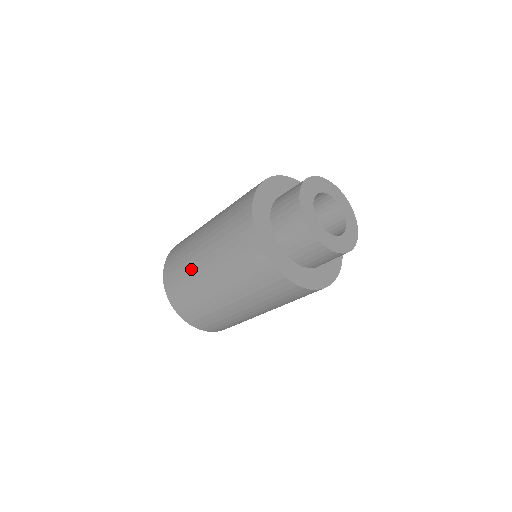
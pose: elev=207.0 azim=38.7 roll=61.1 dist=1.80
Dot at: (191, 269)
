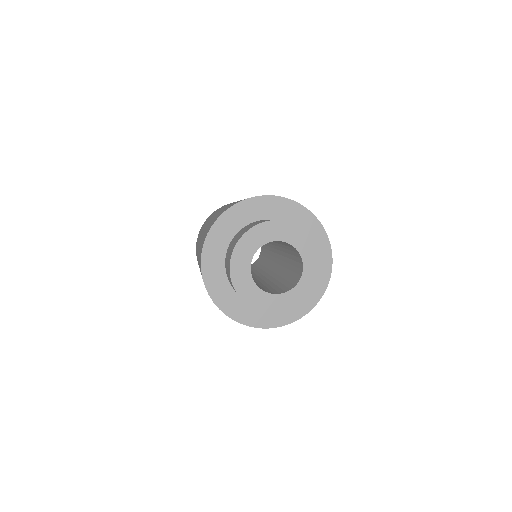
Dot at: (201, 232)
